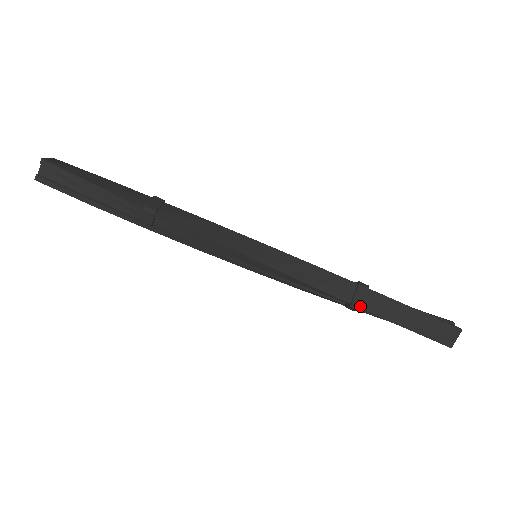
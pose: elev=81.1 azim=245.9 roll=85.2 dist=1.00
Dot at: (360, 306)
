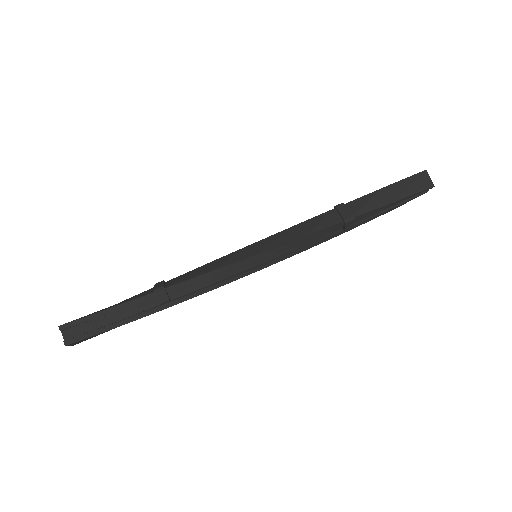
Dot at: (350, 216)
